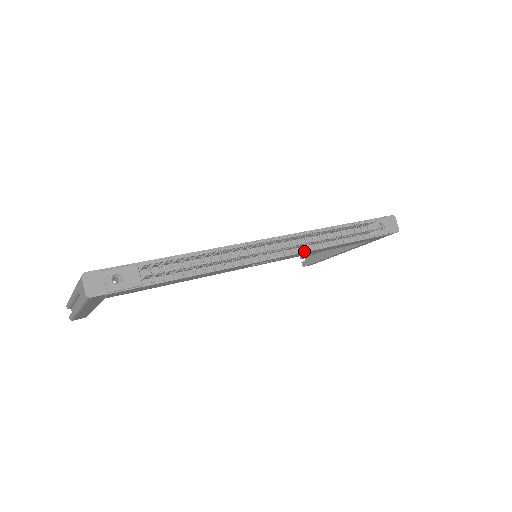
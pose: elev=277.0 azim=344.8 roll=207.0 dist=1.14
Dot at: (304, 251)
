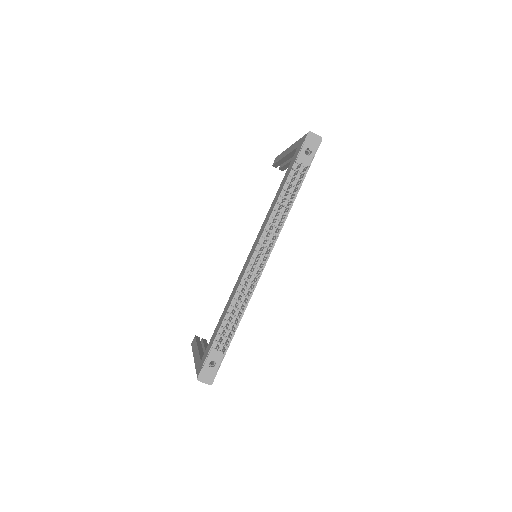
Dot at: (279, 233)
